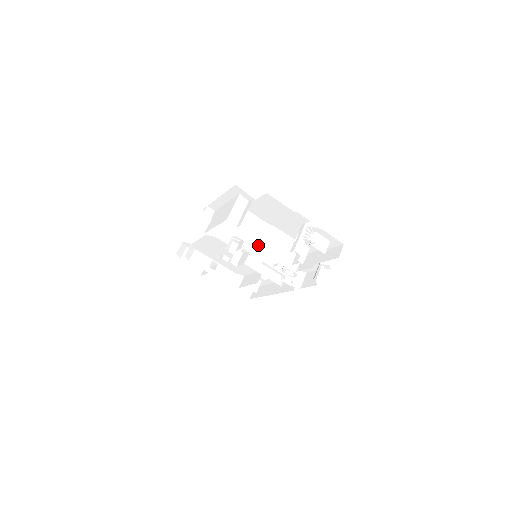
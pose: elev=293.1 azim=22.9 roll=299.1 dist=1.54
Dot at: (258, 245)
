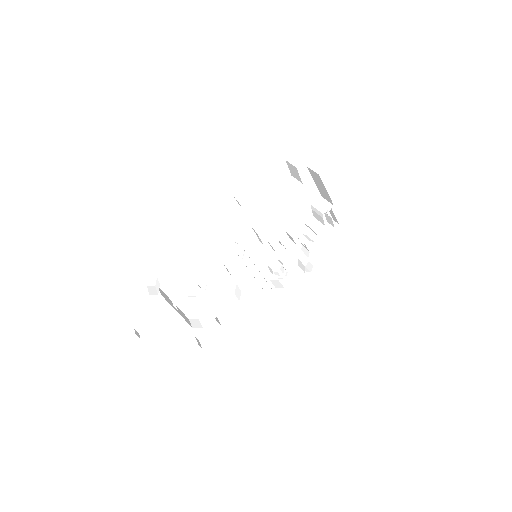
Dot at: occluded
